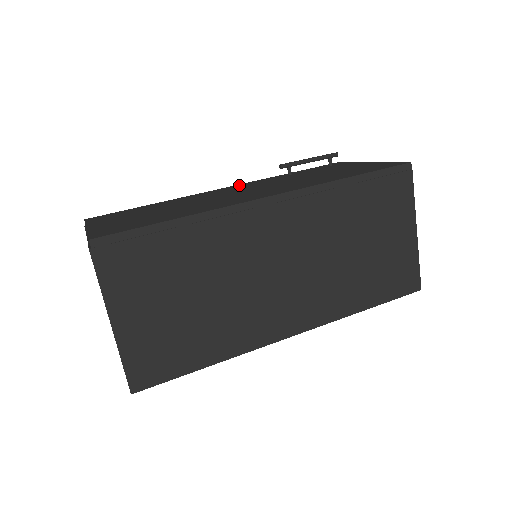
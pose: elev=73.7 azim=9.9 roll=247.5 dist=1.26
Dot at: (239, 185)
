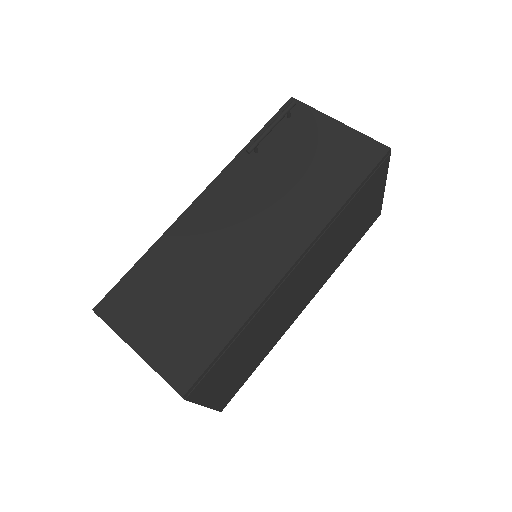
Dot at: (214, 190)
